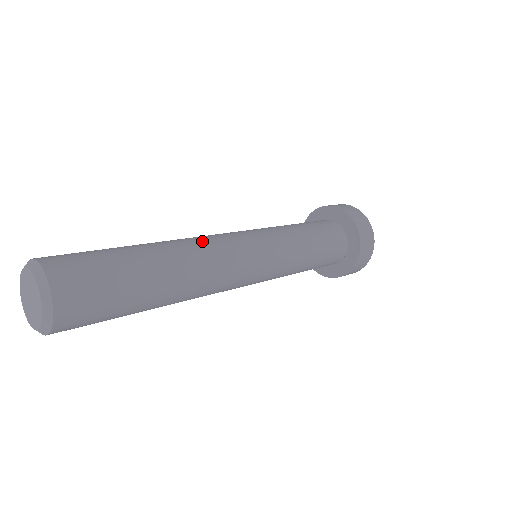
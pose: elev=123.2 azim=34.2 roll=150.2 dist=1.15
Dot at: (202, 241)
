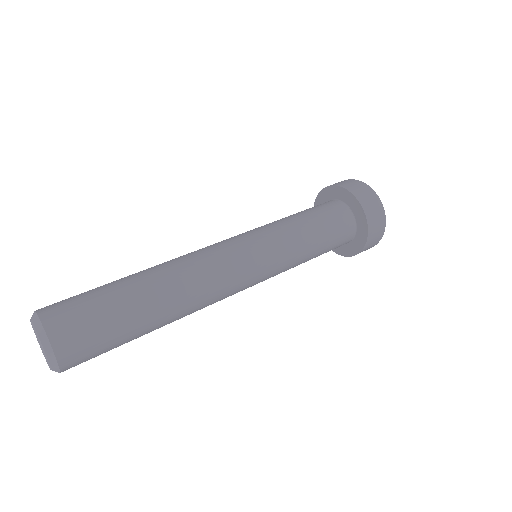
Dot at: occluded
